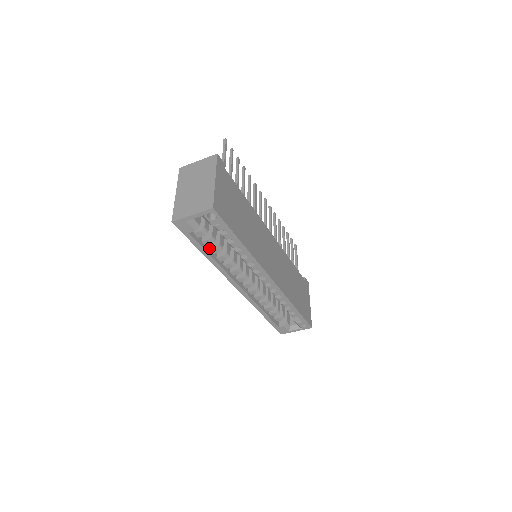
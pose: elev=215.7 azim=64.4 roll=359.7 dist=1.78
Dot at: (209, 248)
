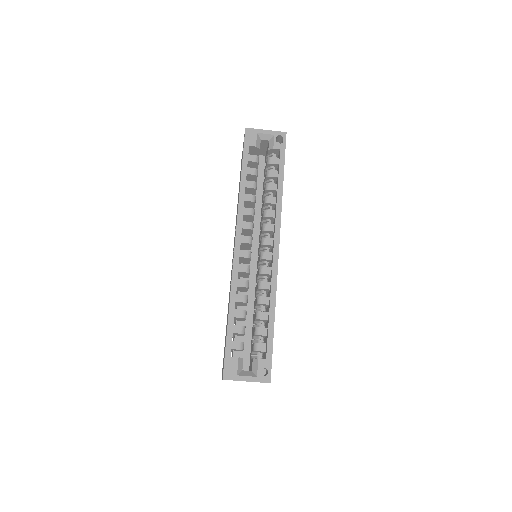
Dot at: (246, 181)
